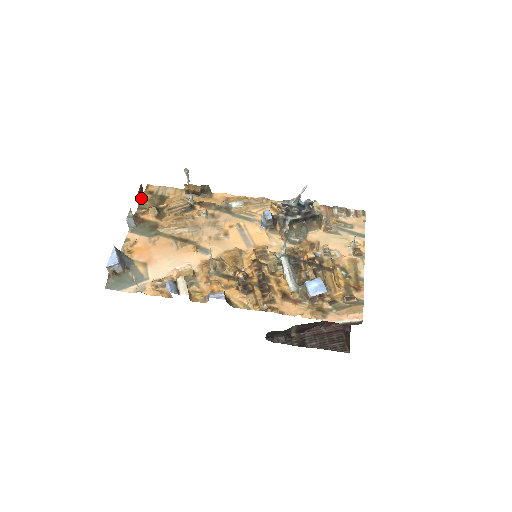
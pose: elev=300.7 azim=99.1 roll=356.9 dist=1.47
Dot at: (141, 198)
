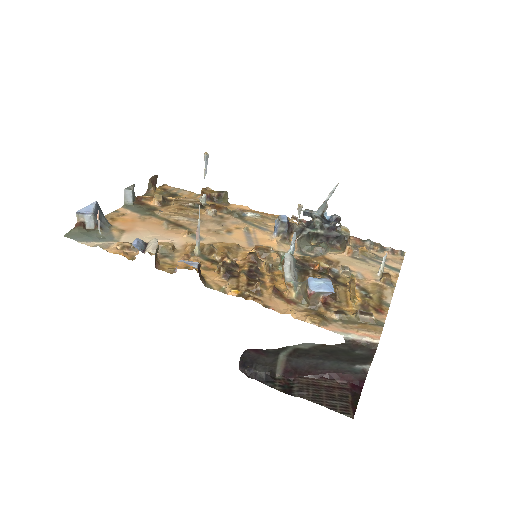
Dot at: (151, 187)
